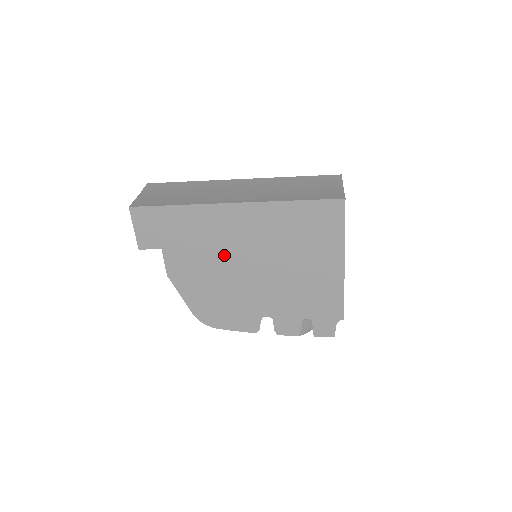
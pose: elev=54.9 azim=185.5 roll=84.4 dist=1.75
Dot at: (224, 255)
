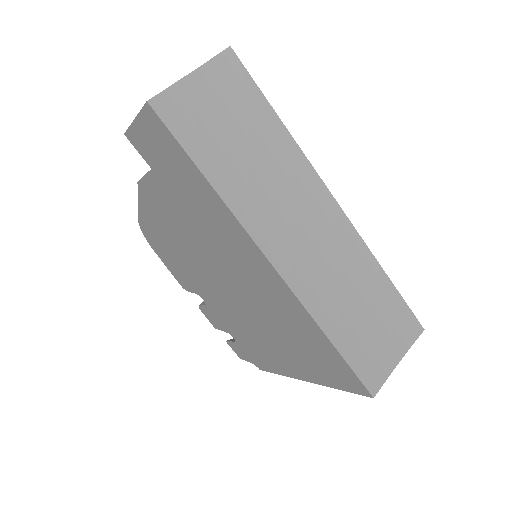
Dot at: (213, 254)
